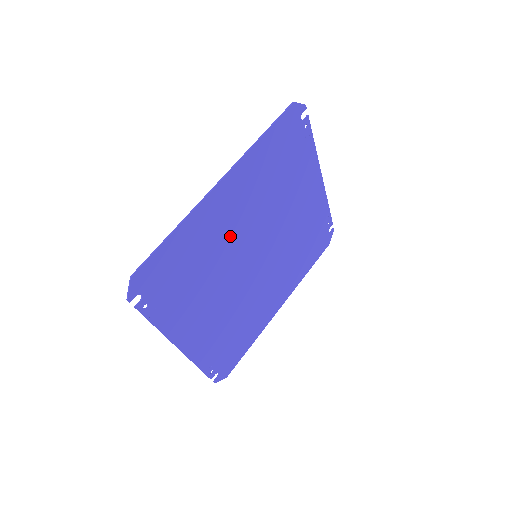
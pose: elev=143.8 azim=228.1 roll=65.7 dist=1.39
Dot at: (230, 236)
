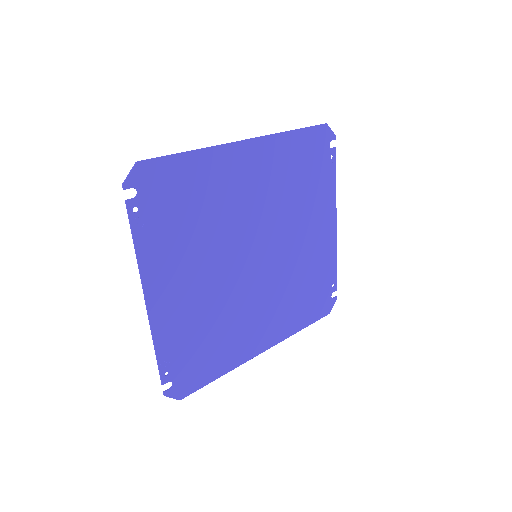
Dot at: (239, 207)
